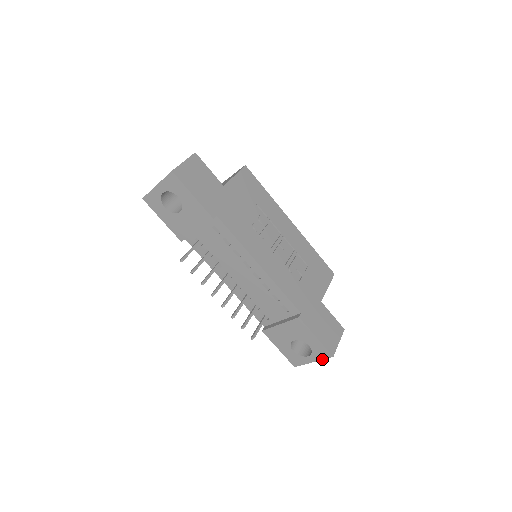
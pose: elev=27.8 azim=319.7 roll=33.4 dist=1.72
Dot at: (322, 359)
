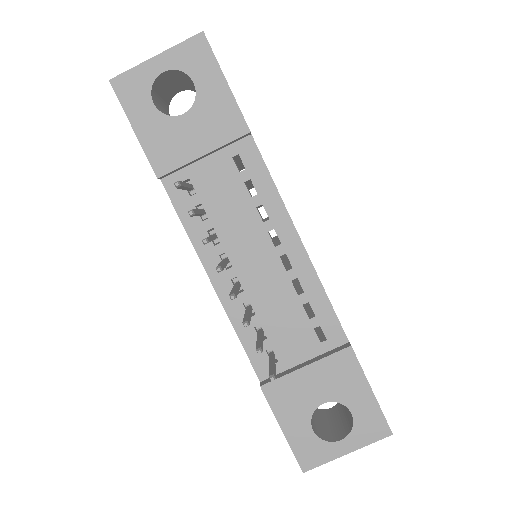
Dot at: (368, 443)
